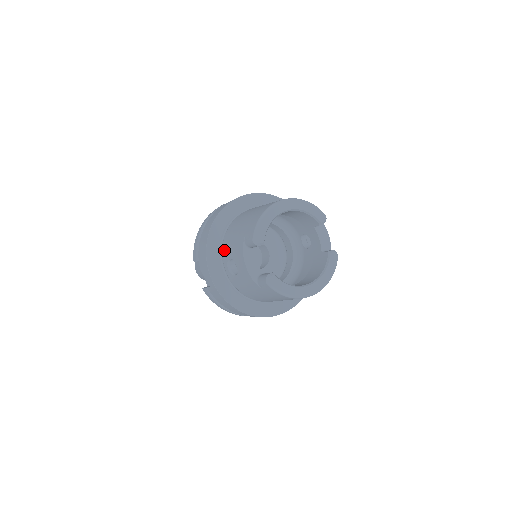
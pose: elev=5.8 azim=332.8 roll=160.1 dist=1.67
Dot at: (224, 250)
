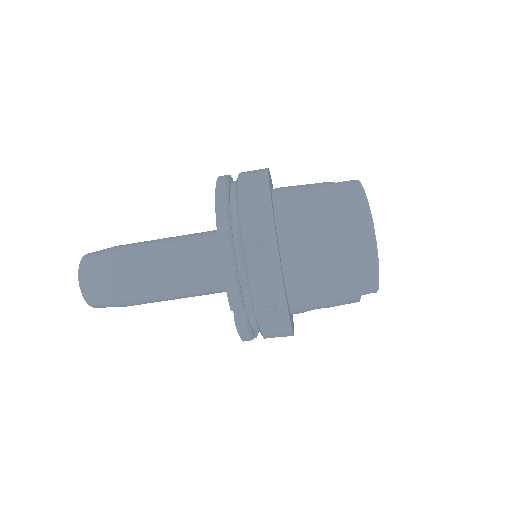
Dot at: occluded
